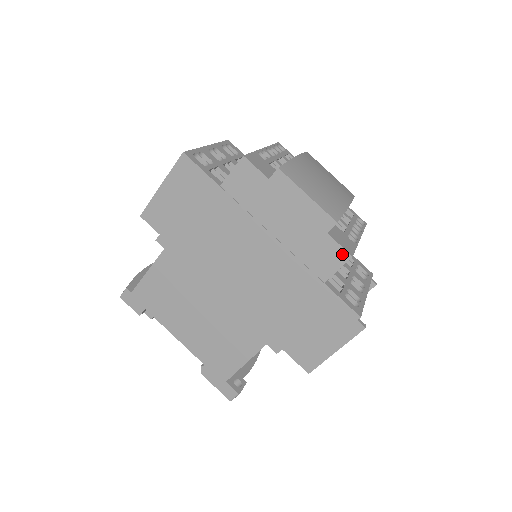
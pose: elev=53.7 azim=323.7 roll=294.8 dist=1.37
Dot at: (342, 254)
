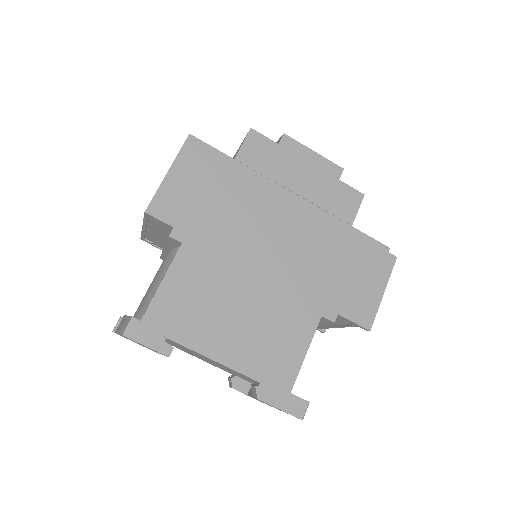
Dot at: (356, 195)
